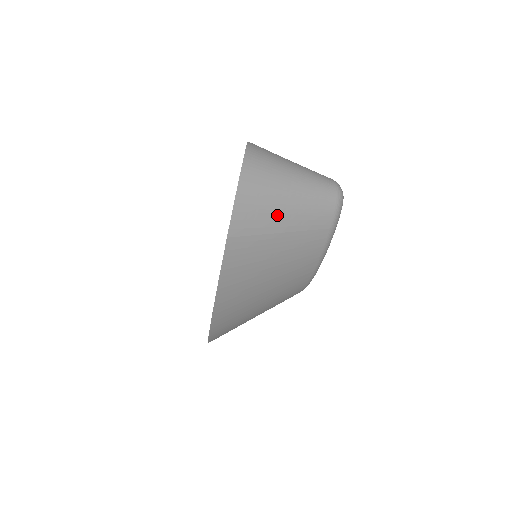
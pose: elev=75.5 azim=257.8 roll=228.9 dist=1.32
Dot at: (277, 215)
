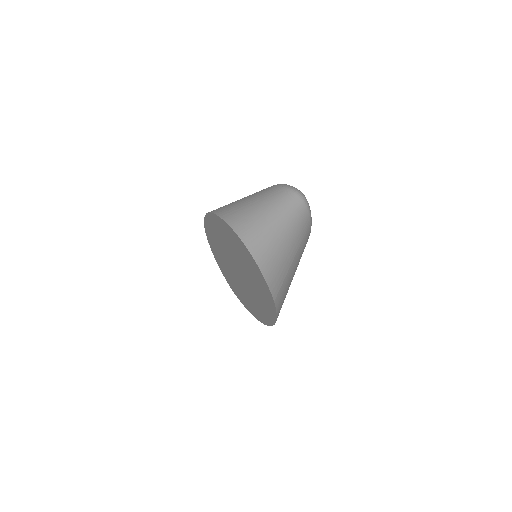
Dot at: (287, 257)
